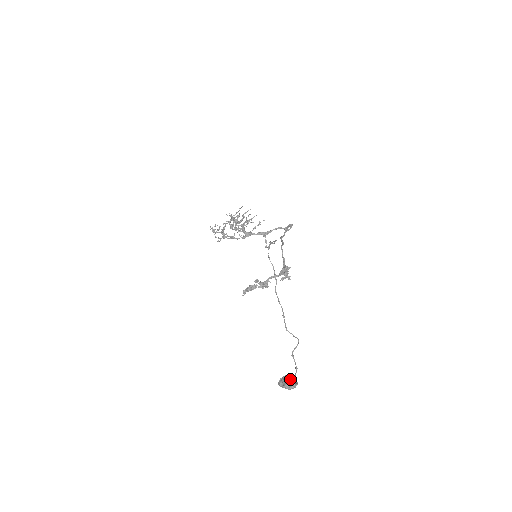
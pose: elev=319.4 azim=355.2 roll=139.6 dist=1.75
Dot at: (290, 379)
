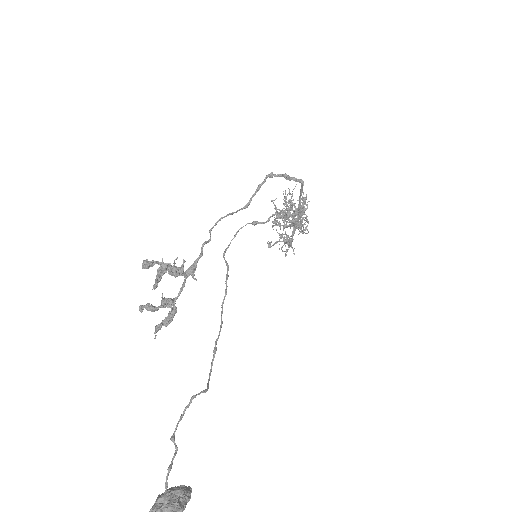
Dot at: (160, 496)
